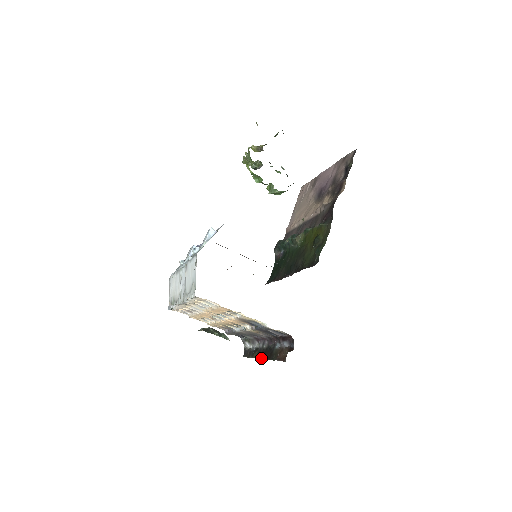
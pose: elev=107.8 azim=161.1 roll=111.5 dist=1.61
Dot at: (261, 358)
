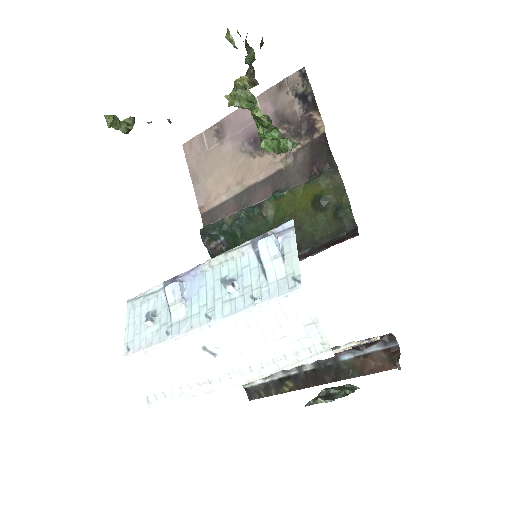
Dot at: (312, 386)
